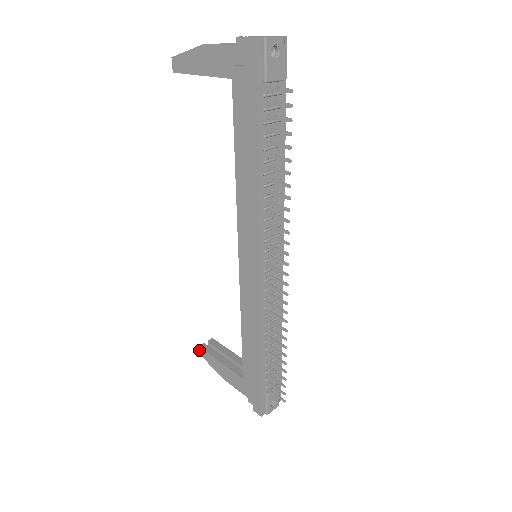
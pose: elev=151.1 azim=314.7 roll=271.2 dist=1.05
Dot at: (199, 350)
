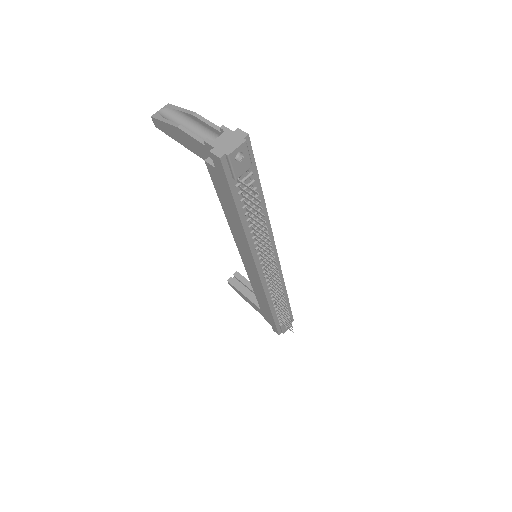
Dot at: (228, 283)
